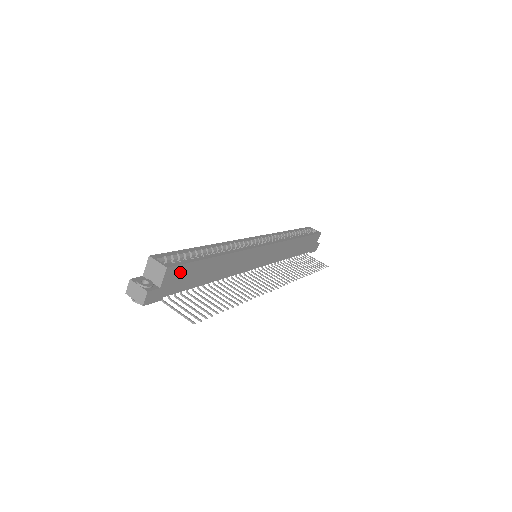
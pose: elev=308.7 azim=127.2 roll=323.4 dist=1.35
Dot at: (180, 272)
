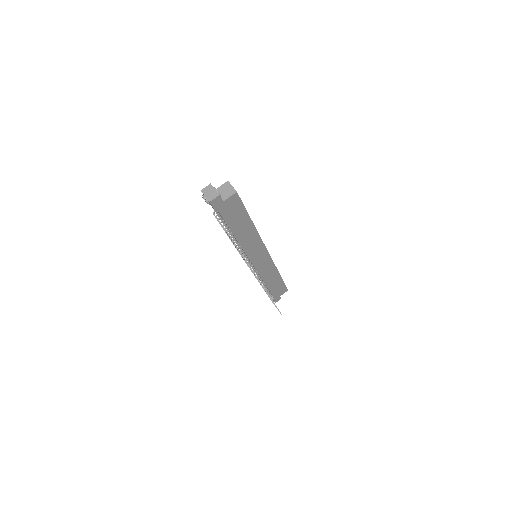
Dot at: (236, 205)
